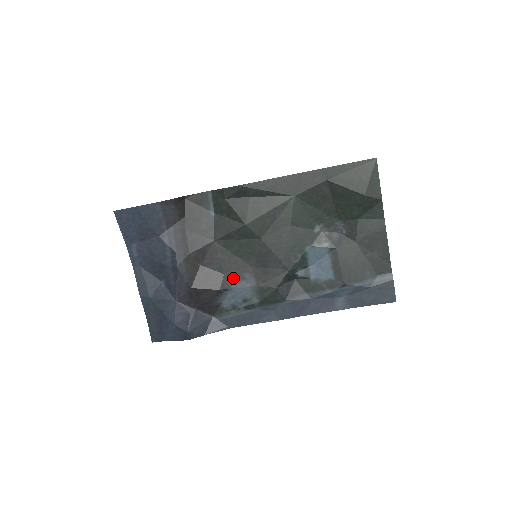
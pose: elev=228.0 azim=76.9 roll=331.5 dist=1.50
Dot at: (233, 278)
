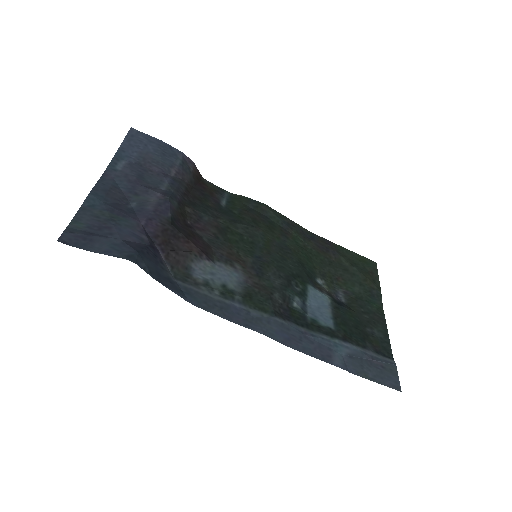
Dot at: (221, 257)
